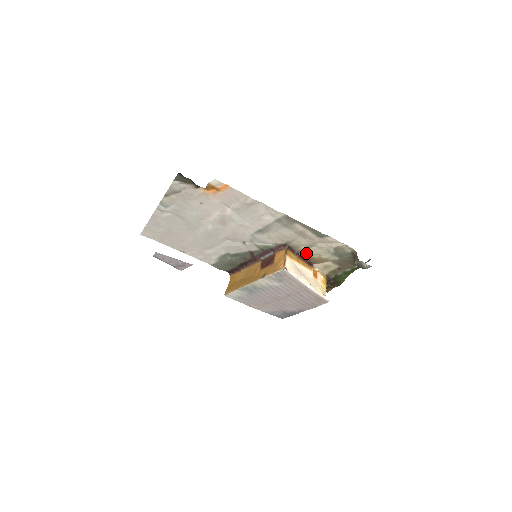
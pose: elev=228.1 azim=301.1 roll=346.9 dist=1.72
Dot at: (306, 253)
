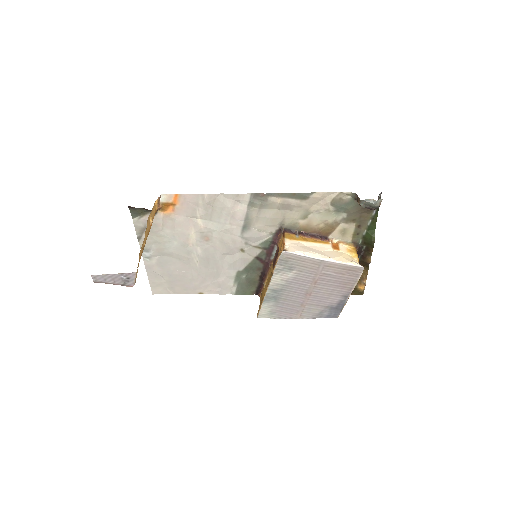
Dot at: (309, 227)
